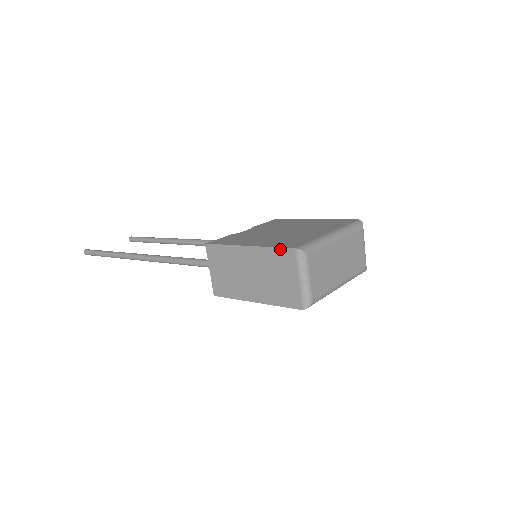
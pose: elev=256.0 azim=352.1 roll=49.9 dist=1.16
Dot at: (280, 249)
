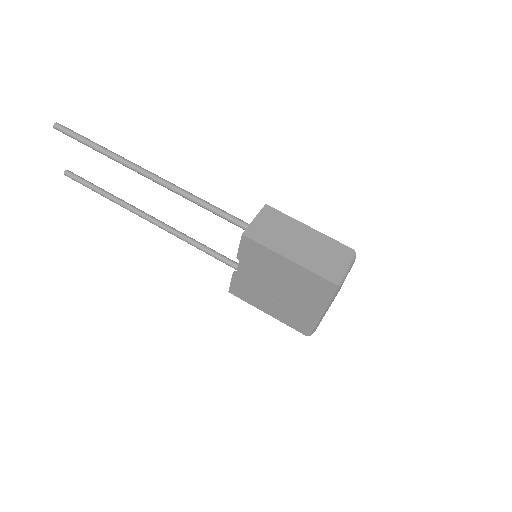
Dot at: (340, 243)
